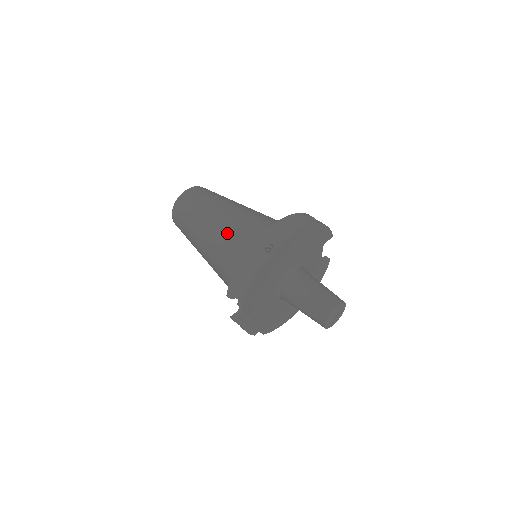
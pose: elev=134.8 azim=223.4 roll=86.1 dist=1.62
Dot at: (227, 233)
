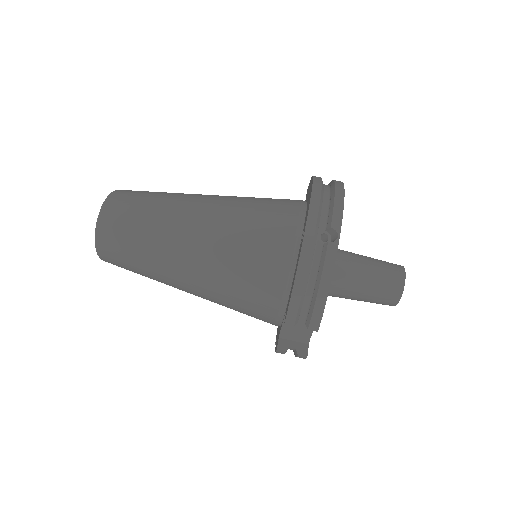
Dot at: (229, 239)
